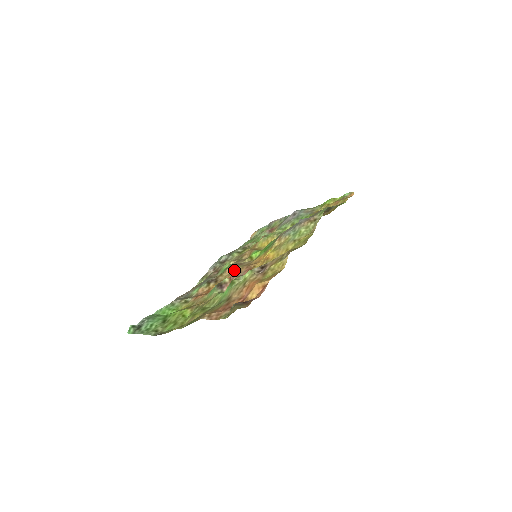
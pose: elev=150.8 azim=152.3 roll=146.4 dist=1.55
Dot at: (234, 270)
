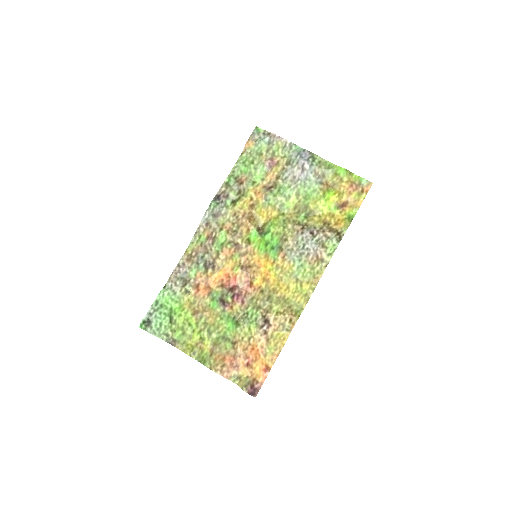
Dot at: (232, 258)
